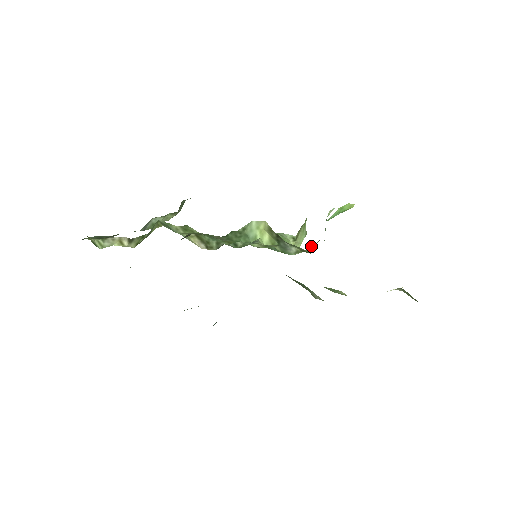
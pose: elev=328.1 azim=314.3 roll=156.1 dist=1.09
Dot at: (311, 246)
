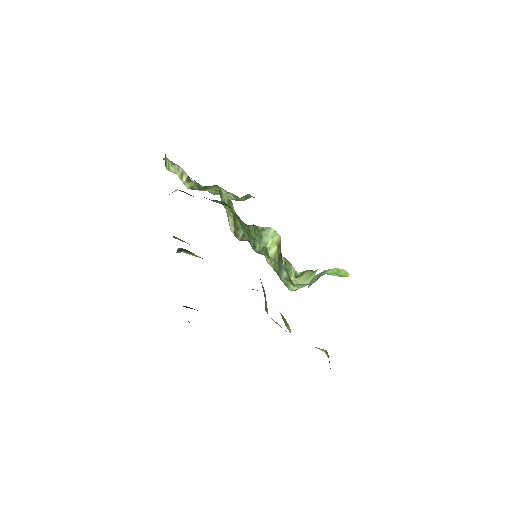
Dot at: (300, 284)
